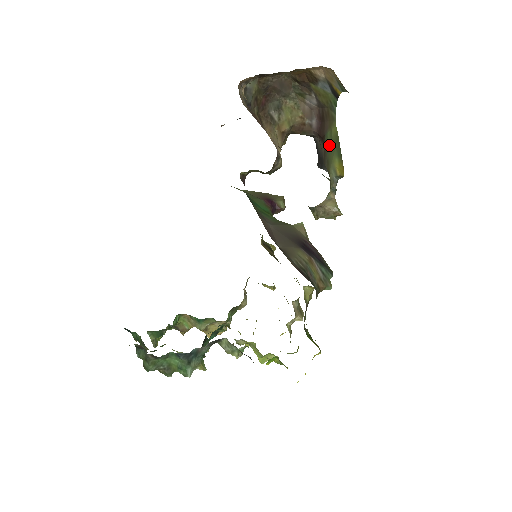
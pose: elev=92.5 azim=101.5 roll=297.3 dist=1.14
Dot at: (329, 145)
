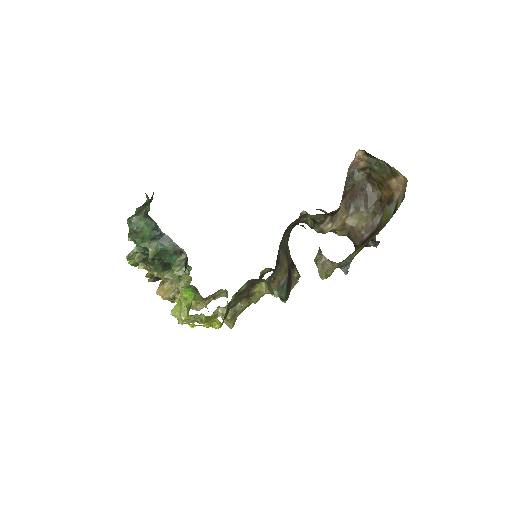
Dot at: occluded
